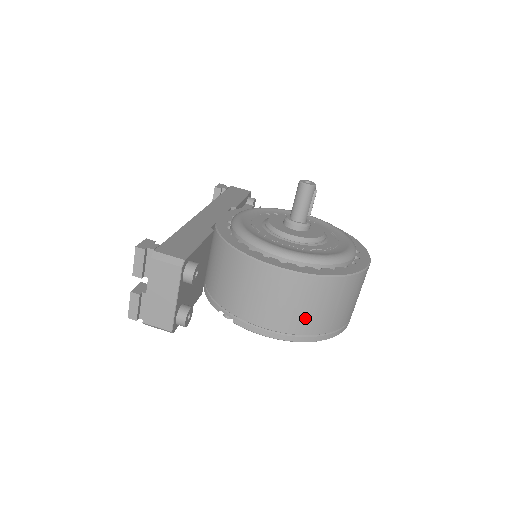
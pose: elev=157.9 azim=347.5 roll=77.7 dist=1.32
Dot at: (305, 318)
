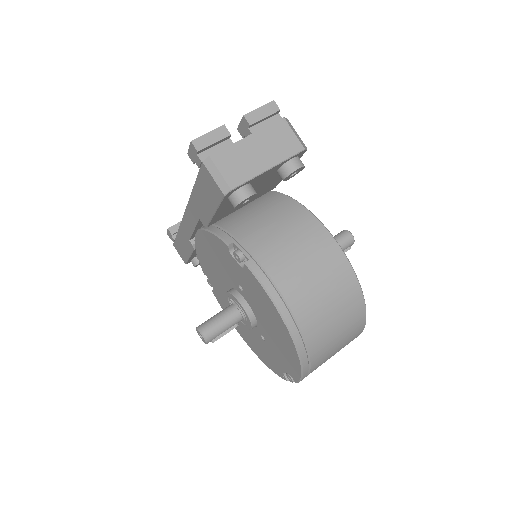
Dot at: (318, 315)
